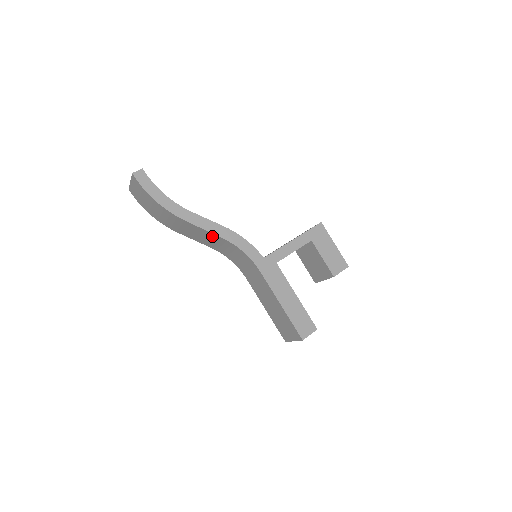
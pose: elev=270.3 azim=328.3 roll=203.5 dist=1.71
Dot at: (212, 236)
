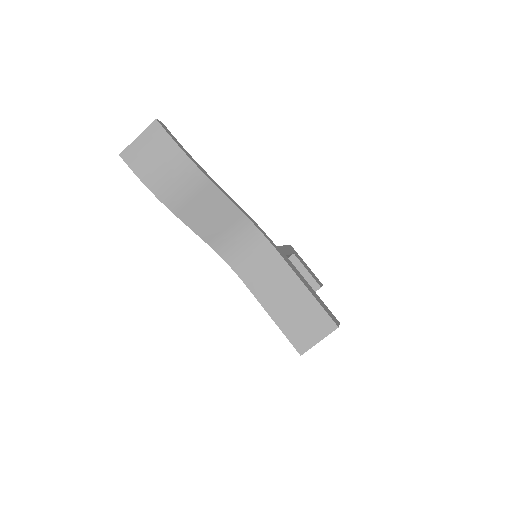
Dot at: (230, 212)
